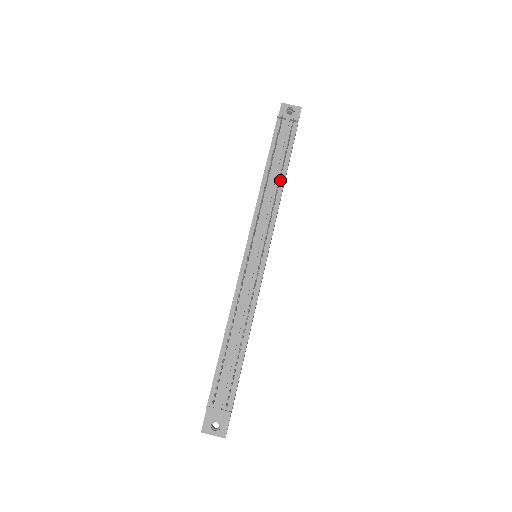
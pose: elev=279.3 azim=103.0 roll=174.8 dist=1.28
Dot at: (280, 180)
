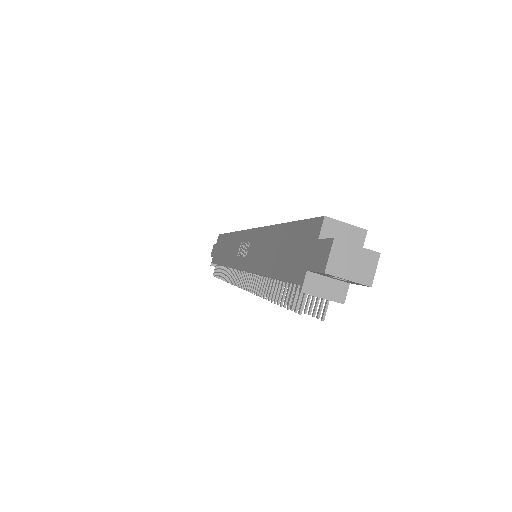
Dot at: occluded
